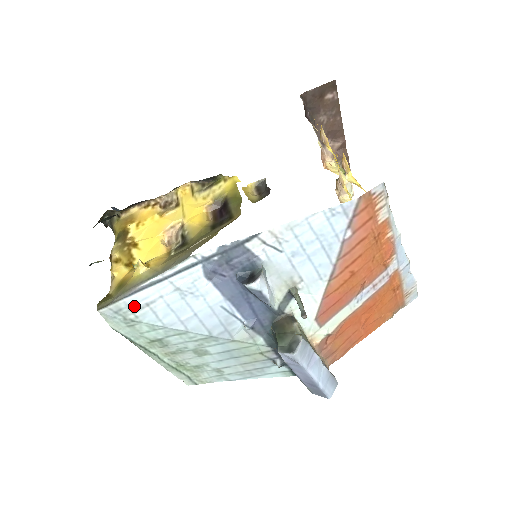
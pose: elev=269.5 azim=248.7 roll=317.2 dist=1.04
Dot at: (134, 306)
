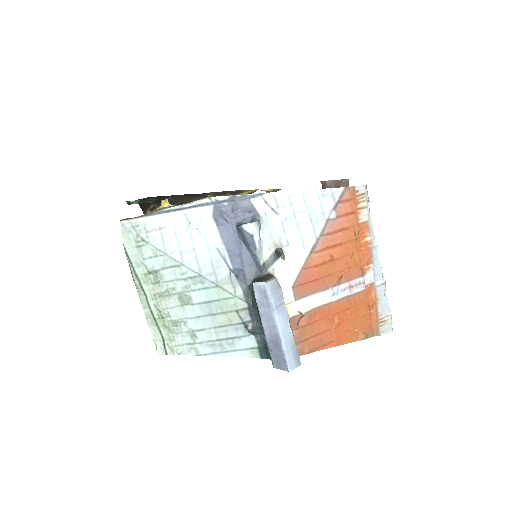
Dot at: (149, 226)
